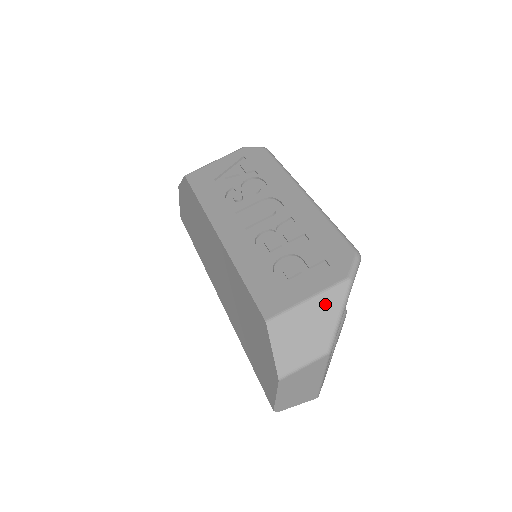
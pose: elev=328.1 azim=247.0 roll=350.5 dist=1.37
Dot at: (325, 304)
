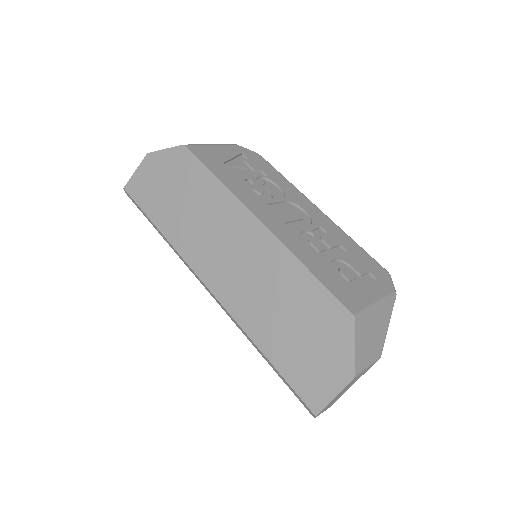
Dot at: (384, 310)
